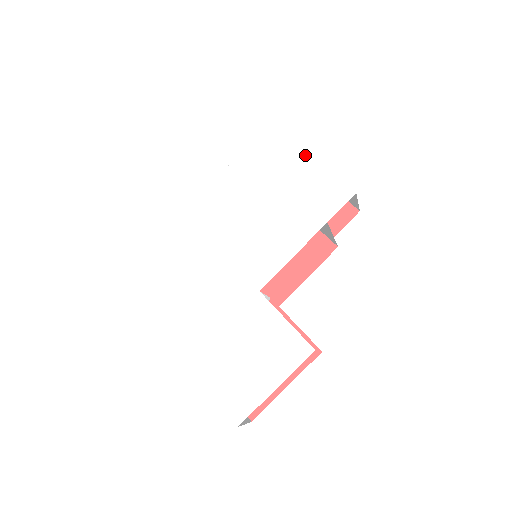
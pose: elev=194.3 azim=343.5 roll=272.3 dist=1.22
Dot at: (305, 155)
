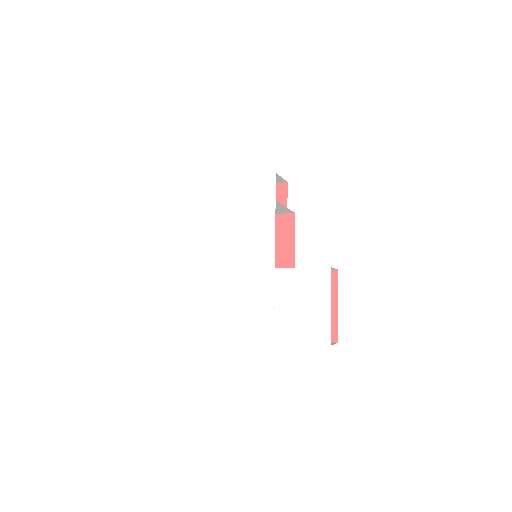
Dot at: (232, 179)
